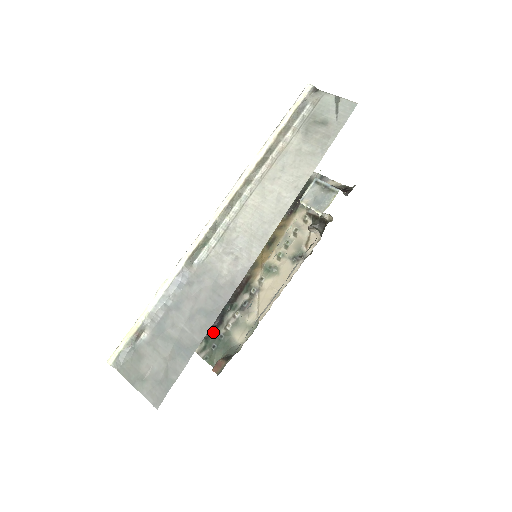
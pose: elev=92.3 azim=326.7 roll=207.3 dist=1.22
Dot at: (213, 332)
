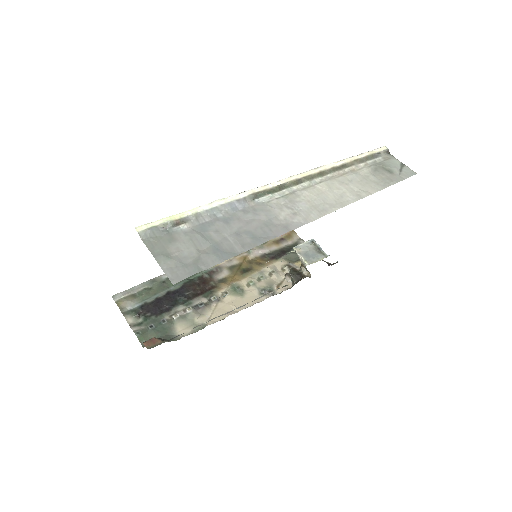
Dot at: (156, 314)
